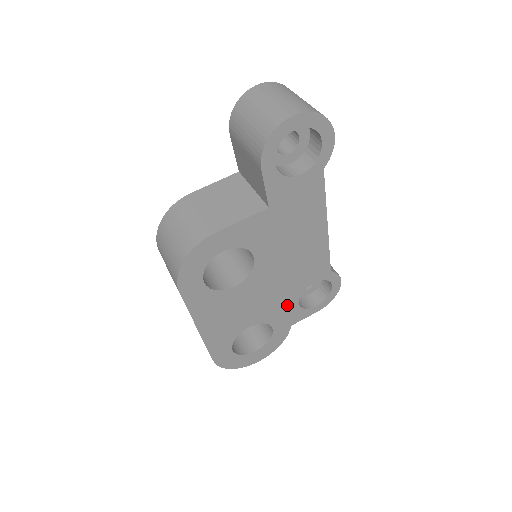
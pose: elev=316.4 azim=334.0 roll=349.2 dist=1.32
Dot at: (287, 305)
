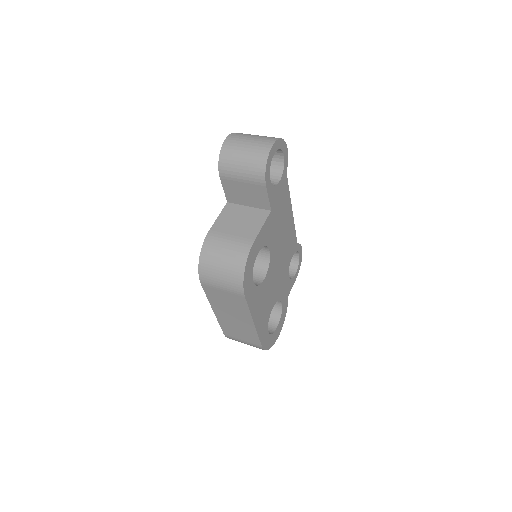
Dot at: (285, 280)
